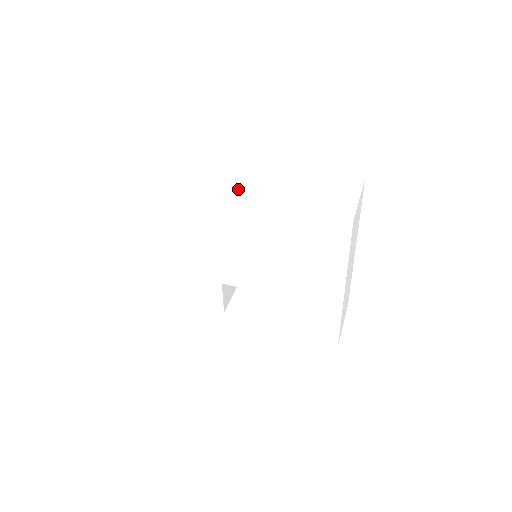
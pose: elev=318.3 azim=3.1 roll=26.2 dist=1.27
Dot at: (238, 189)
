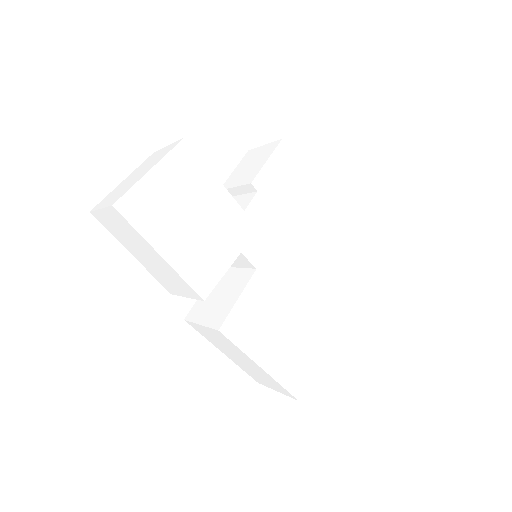
Dot at: occluded
